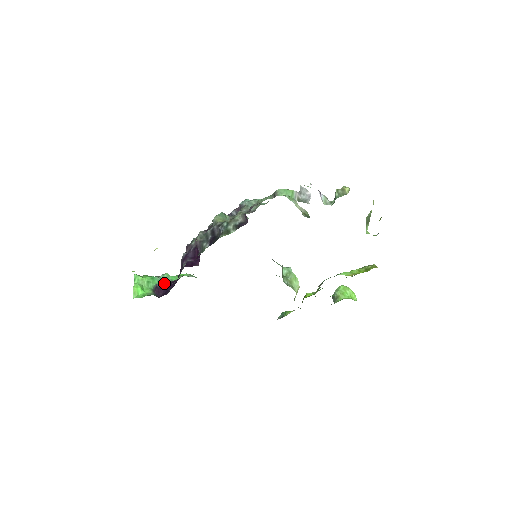
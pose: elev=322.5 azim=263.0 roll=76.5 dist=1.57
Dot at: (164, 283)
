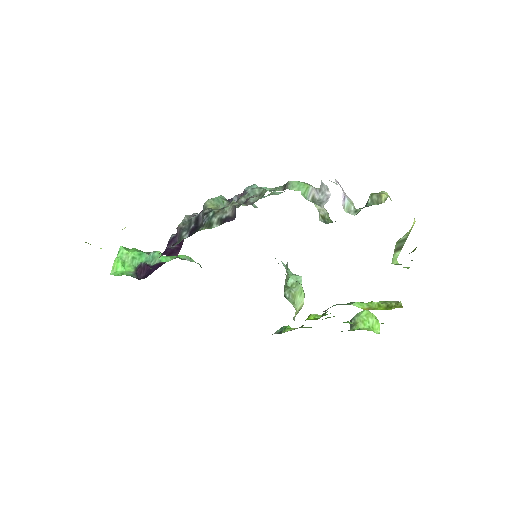
Dot at: (151, 263)
